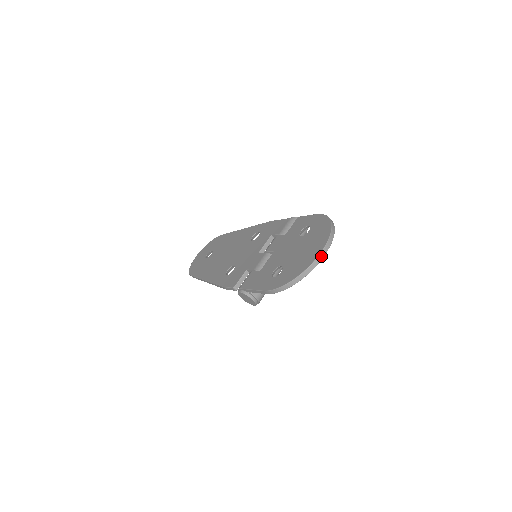
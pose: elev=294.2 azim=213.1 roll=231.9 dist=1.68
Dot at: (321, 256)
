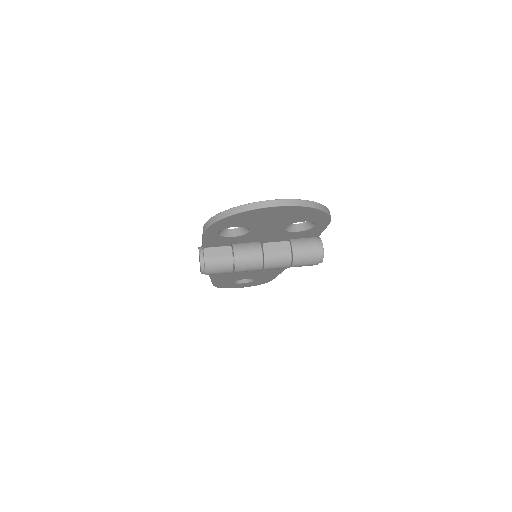
Dot at: (269, 203)
